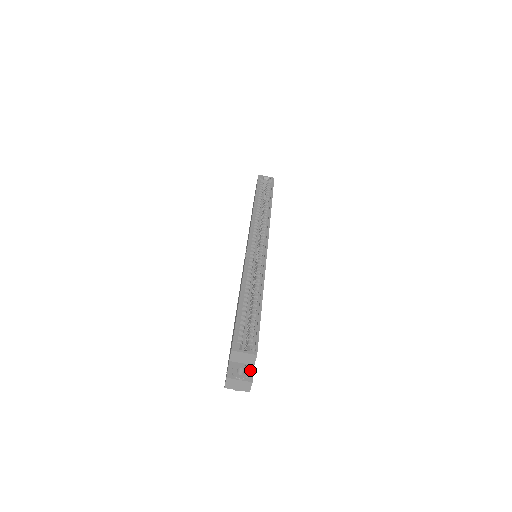
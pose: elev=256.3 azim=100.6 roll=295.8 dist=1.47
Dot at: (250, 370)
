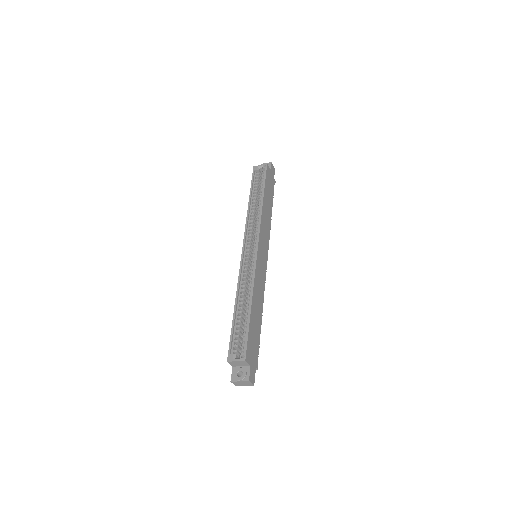
Dot at: (247, 371)
